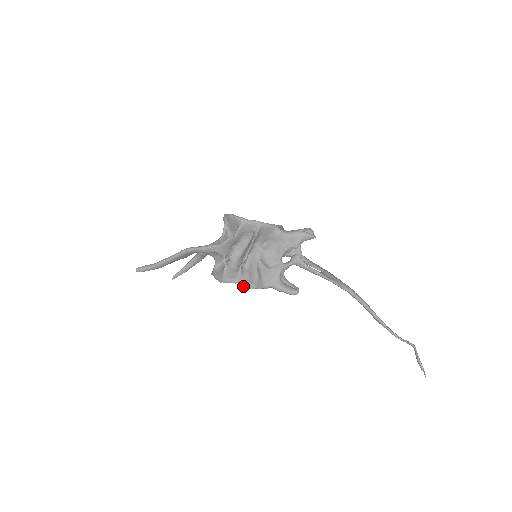
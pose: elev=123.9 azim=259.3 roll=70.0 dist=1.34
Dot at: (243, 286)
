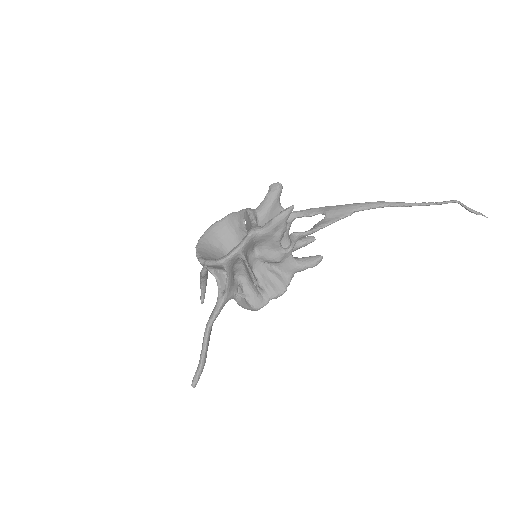
Dot at: occluded
